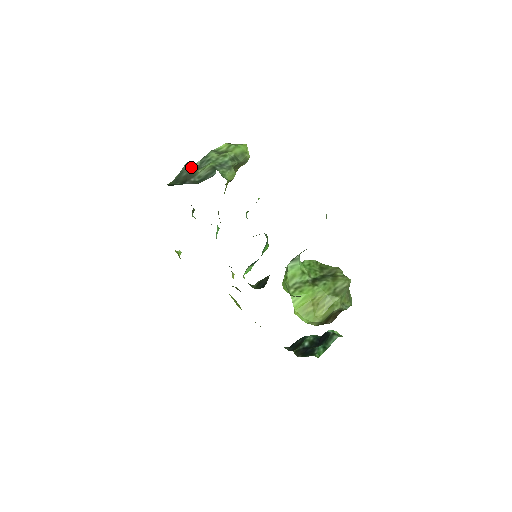
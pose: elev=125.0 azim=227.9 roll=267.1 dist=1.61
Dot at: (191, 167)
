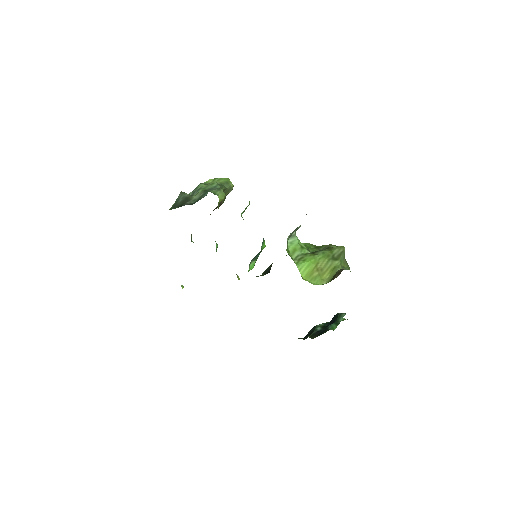
Dot at: (185, 194)
